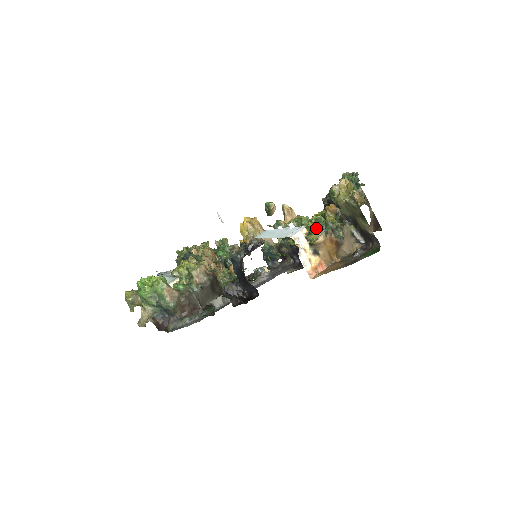
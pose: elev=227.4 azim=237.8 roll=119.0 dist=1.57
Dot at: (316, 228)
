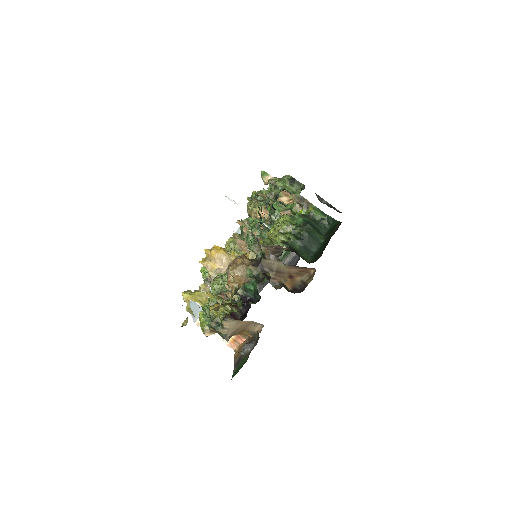
Dot at: (202, 323)
